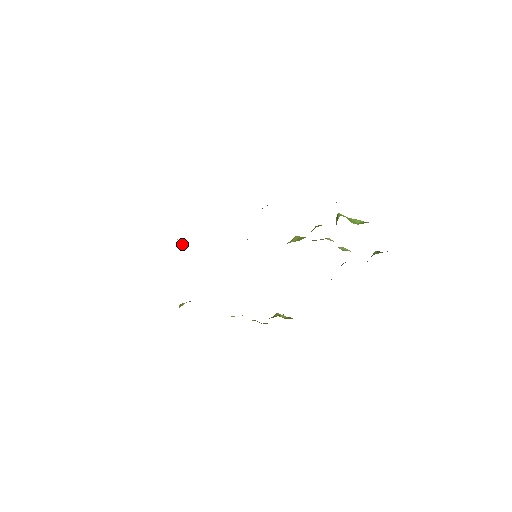
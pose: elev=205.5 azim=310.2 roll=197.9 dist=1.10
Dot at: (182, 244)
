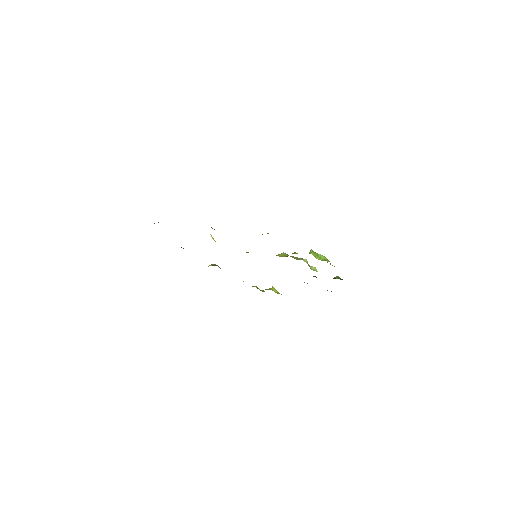
Dot at: (212, 238)
